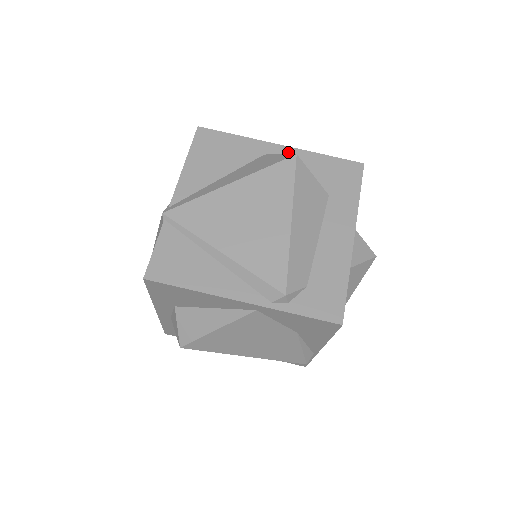
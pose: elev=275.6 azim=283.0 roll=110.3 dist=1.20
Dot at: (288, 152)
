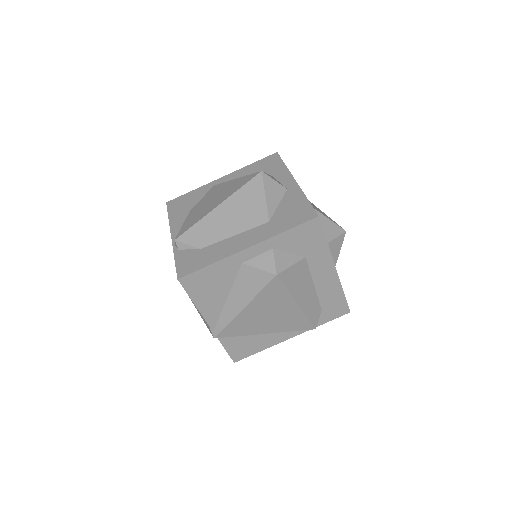
Dot at: (257, 249)
